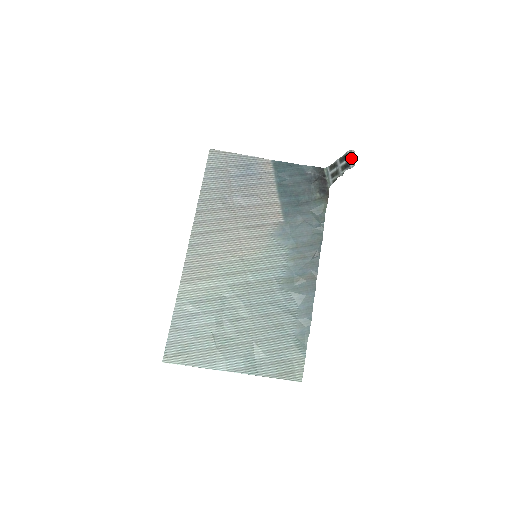
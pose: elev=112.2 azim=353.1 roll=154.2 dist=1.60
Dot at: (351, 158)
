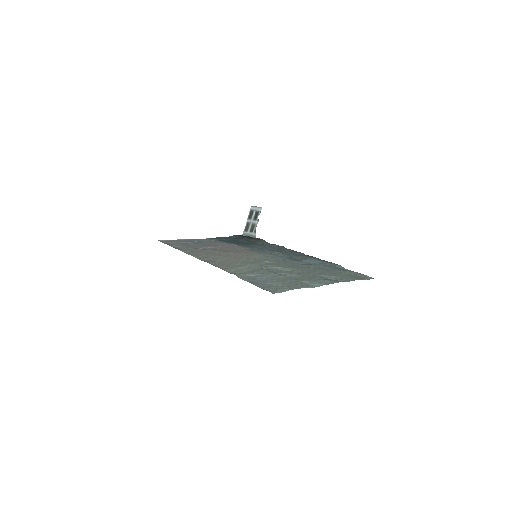
Dot at: (256, 208)
